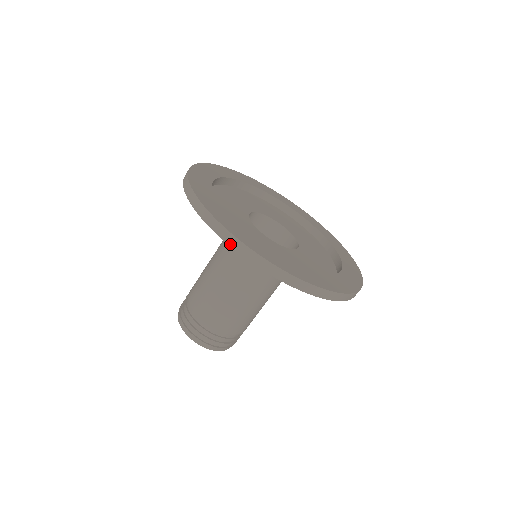
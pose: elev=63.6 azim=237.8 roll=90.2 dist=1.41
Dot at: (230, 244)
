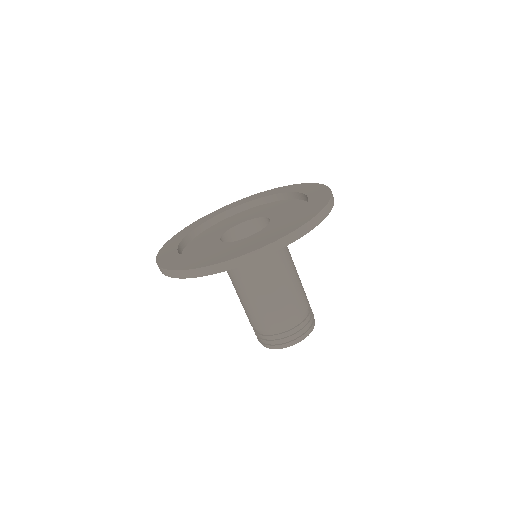
Dot at: (190, 277)
